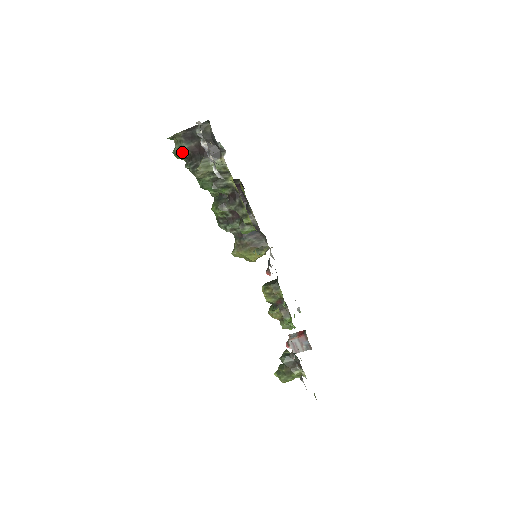
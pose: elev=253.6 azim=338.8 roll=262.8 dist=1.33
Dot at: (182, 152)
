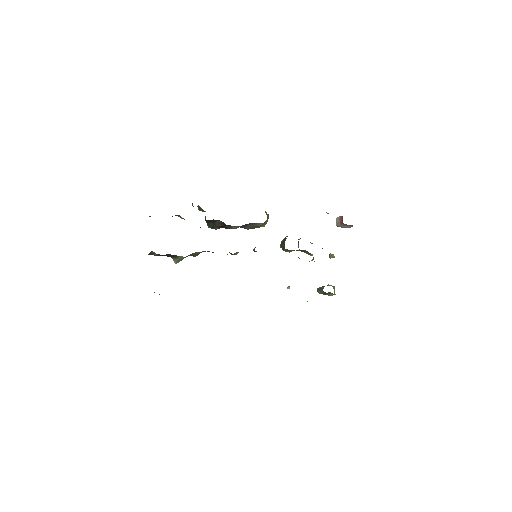
Dot at: occluded
